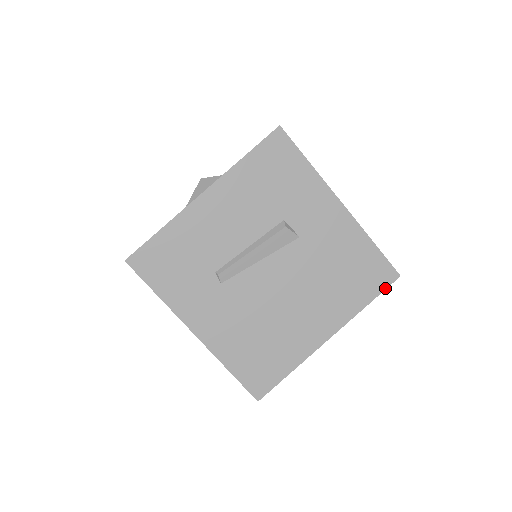
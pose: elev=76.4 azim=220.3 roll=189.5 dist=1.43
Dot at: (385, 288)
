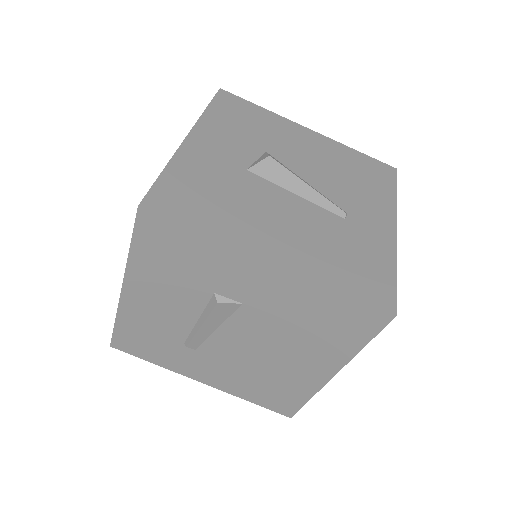
Dot at: (380, 330)
